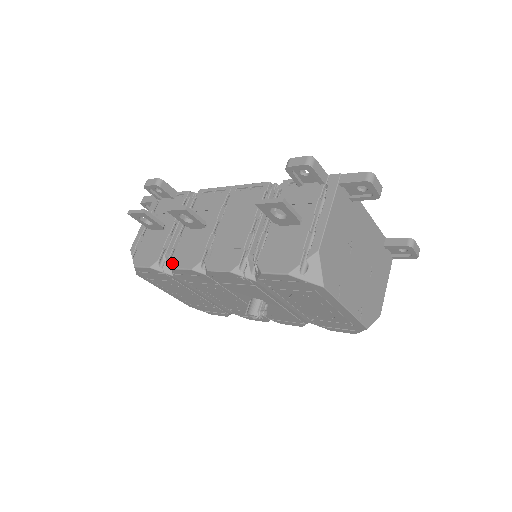
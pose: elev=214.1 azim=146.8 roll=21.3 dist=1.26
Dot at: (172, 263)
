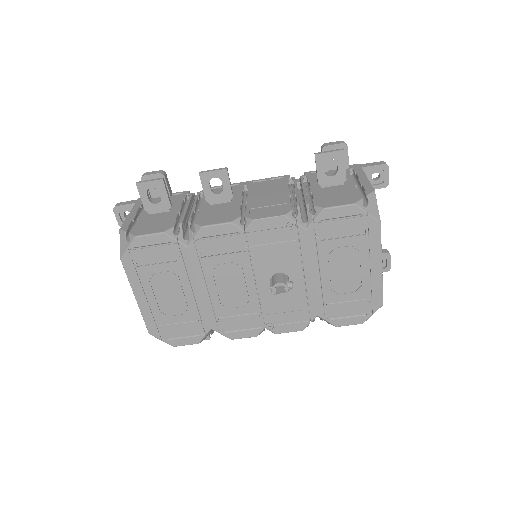
Dot at: (198, 224)
